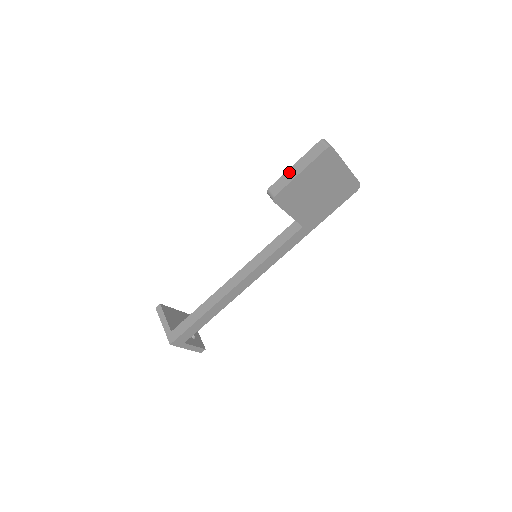
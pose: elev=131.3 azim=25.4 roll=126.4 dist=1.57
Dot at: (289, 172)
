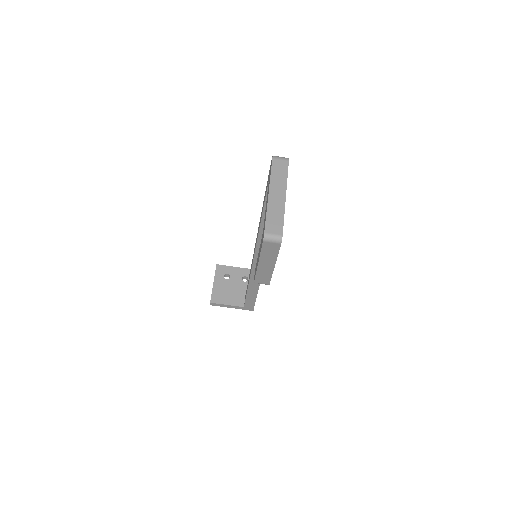
Dot at: (261, 269)
